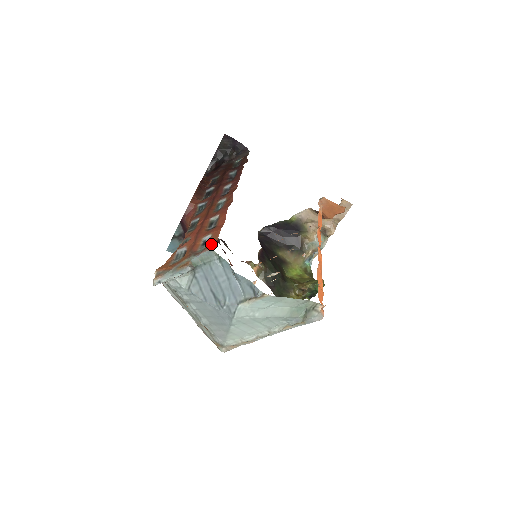
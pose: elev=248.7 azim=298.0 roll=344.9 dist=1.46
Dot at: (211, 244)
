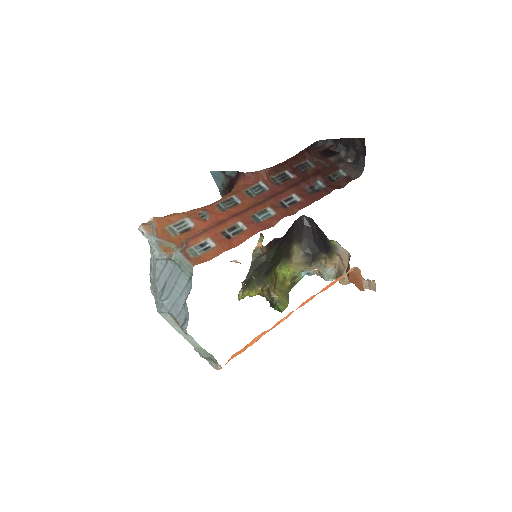
Dot at: (200, 259)
